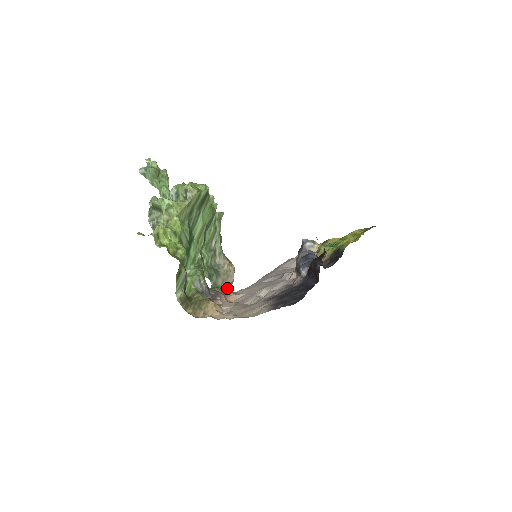
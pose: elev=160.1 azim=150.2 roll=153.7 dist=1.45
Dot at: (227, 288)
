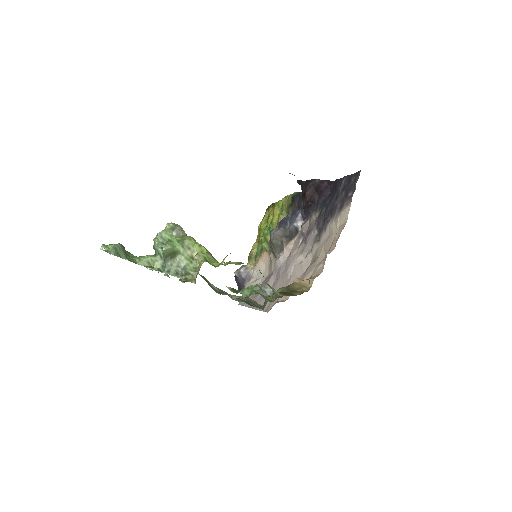
Dot at: occluded
